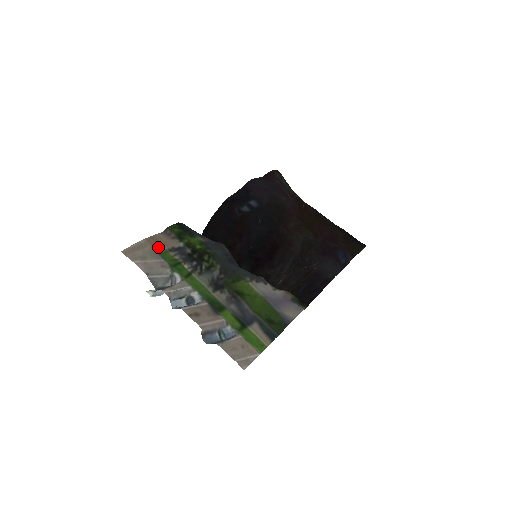
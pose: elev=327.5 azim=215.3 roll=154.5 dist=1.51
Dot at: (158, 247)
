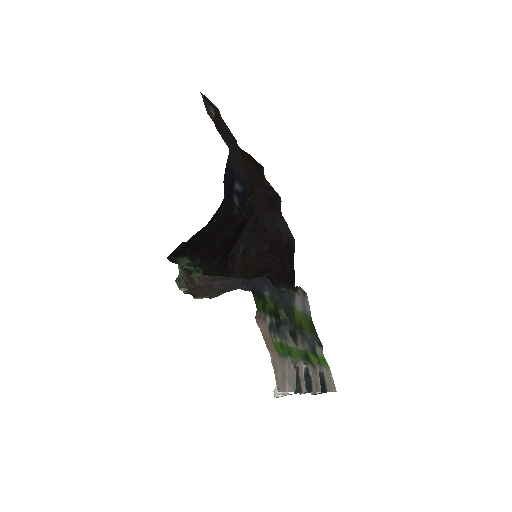
Dot at: (272, 346)
